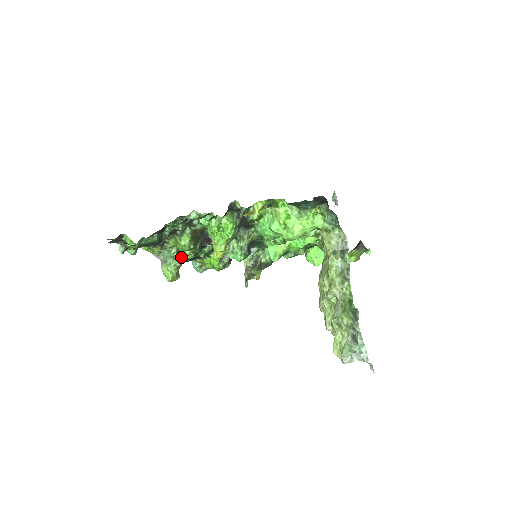
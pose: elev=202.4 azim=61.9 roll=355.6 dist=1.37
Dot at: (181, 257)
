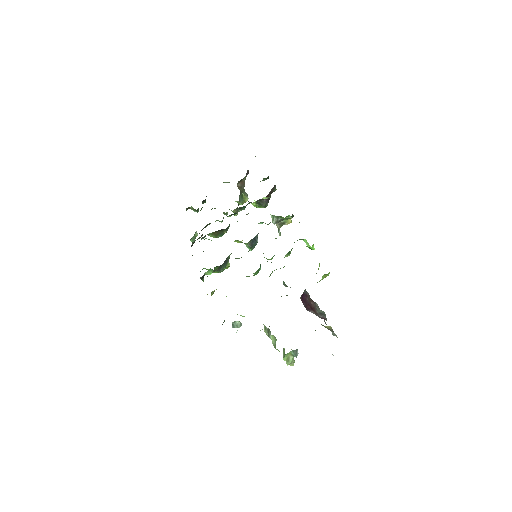
Dot at: occluded
